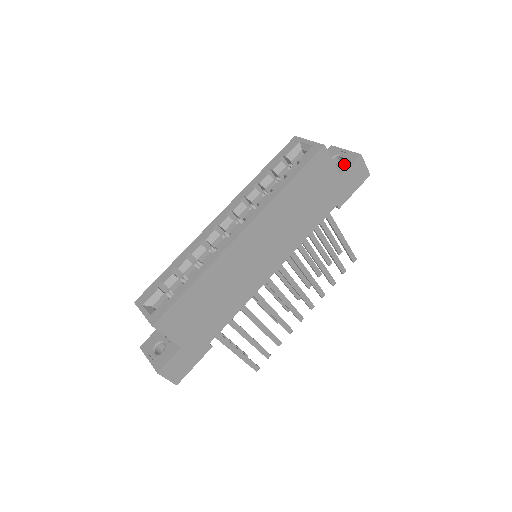
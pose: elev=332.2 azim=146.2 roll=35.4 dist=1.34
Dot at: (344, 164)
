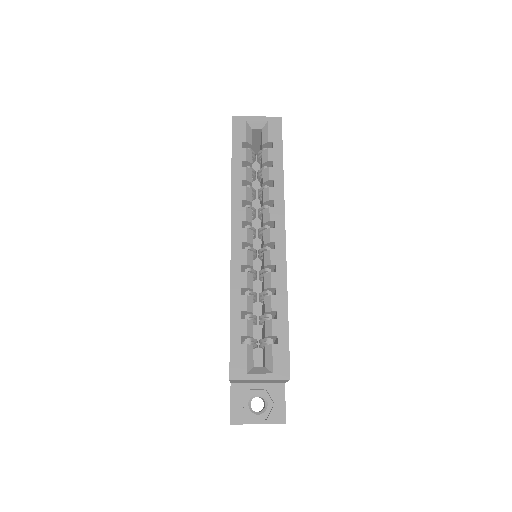
Dot at: occluded
